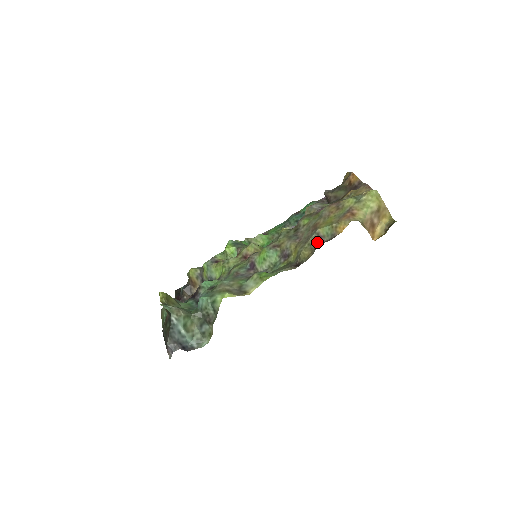
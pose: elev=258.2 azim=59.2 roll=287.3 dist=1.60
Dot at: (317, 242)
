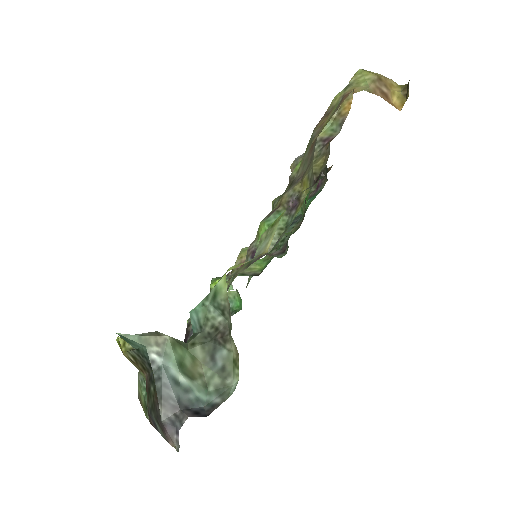
Dot at: (326, 144)
